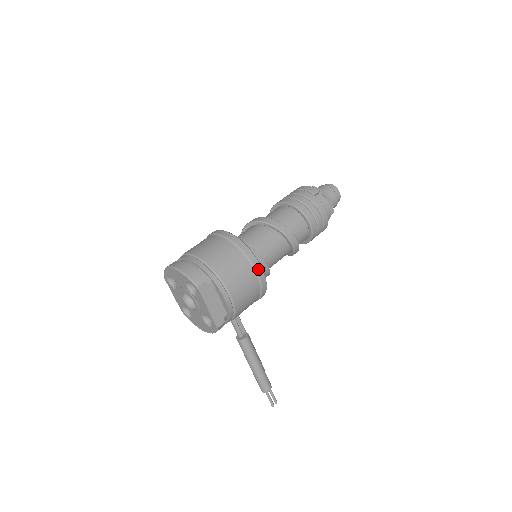
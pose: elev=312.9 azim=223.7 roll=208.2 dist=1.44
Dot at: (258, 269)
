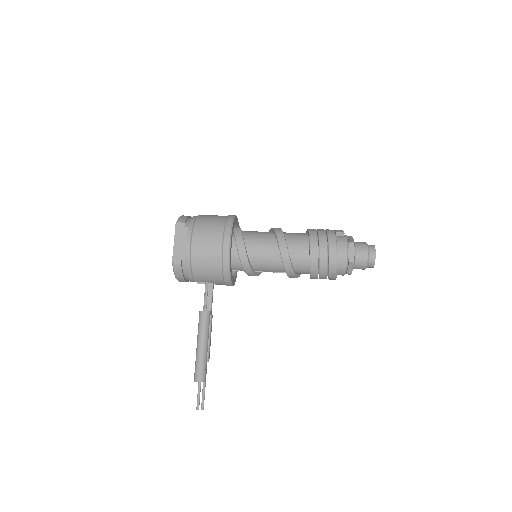
Dot at: (226, 238)
